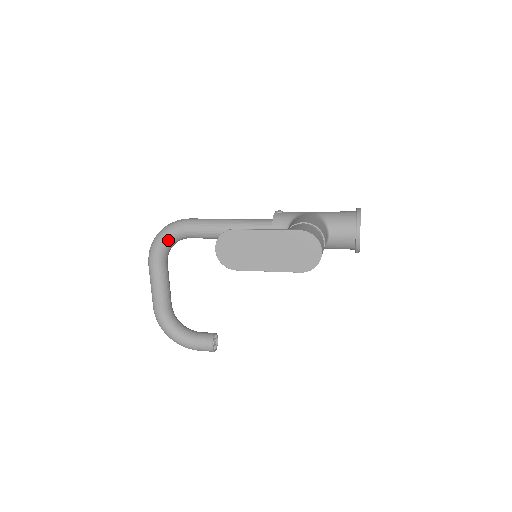
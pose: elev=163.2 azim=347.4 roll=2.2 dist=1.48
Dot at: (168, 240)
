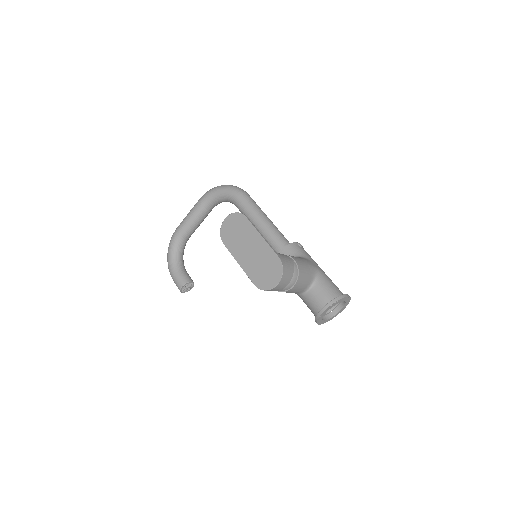
Dot at: (223, 194)
